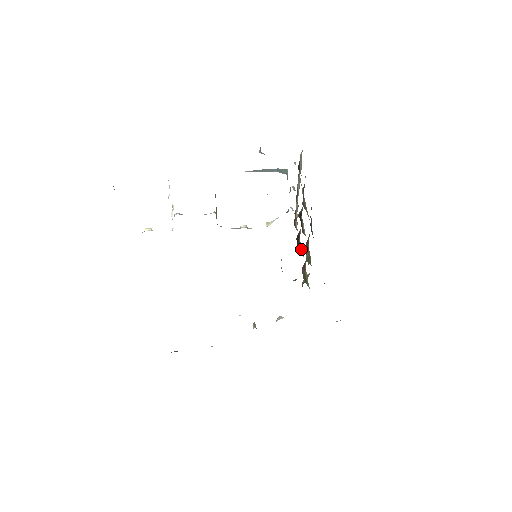
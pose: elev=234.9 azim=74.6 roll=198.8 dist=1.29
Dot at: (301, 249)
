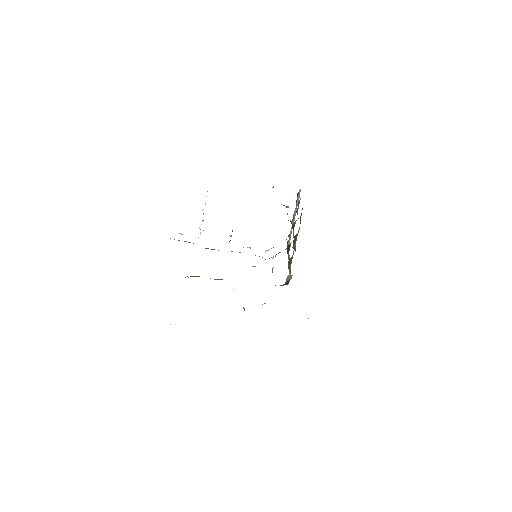
Dot at: (289, 257)
